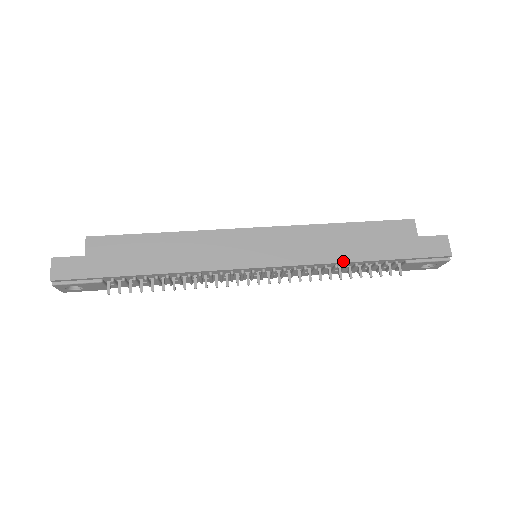
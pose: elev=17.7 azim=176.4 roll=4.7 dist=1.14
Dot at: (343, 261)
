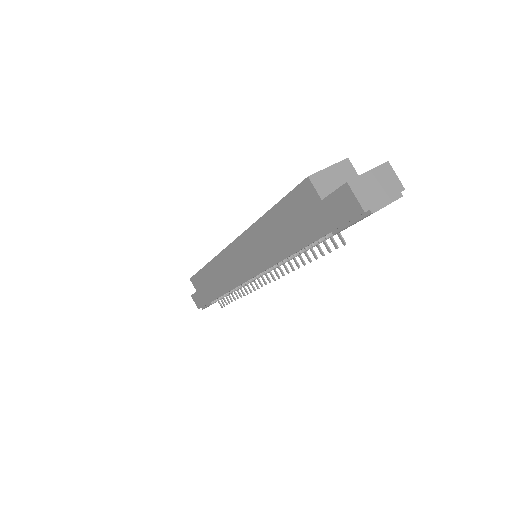
Dot at: (285, 257)
